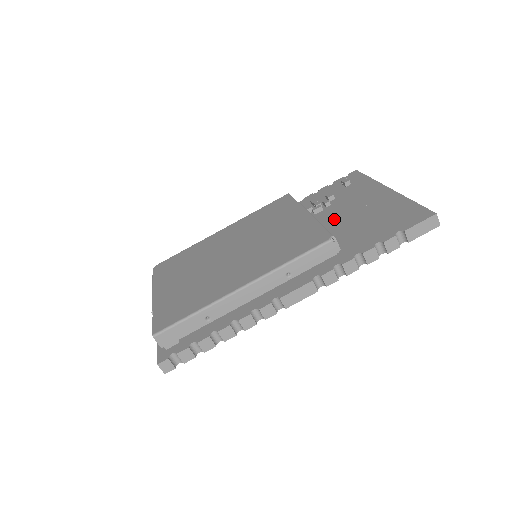
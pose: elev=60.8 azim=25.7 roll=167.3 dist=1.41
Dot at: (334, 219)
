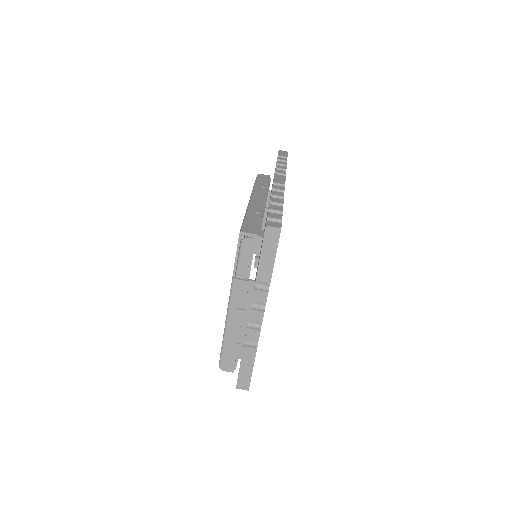
Dot at: occluded
